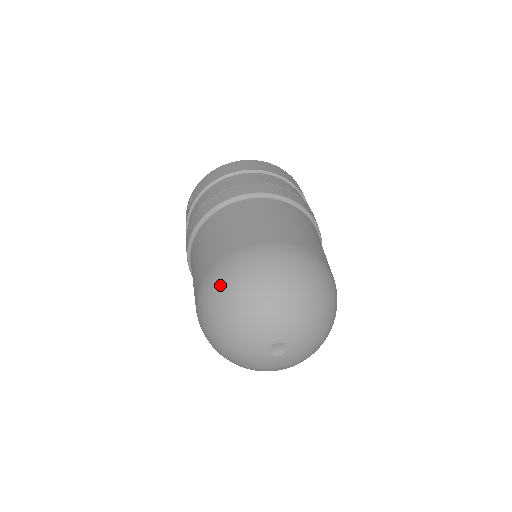
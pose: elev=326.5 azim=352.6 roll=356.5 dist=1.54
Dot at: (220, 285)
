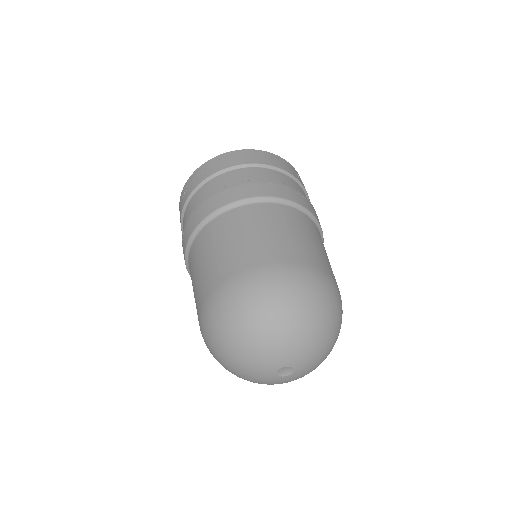
Dot at: (250, 296)
